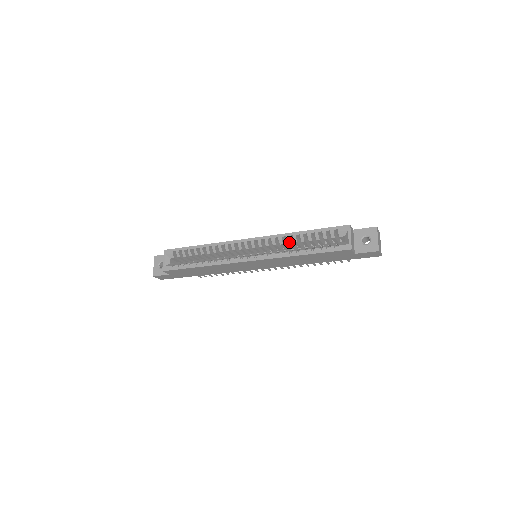
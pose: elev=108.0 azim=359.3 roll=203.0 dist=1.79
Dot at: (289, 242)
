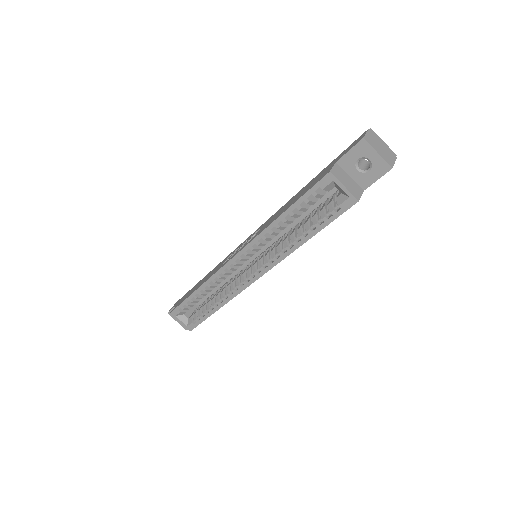
Dot at: (277, 233)
